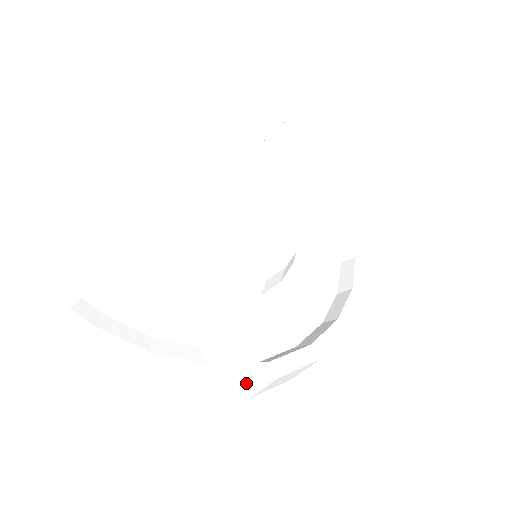
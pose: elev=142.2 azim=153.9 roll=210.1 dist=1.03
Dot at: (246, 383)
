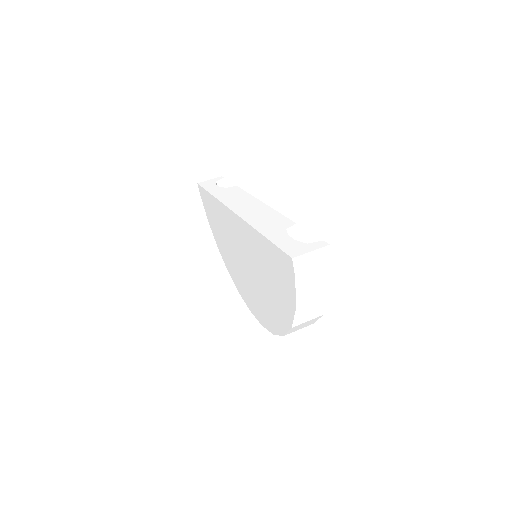
Dot at: (316, 320)
